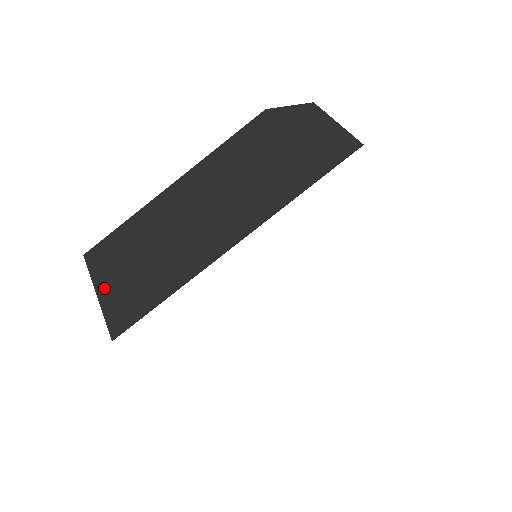
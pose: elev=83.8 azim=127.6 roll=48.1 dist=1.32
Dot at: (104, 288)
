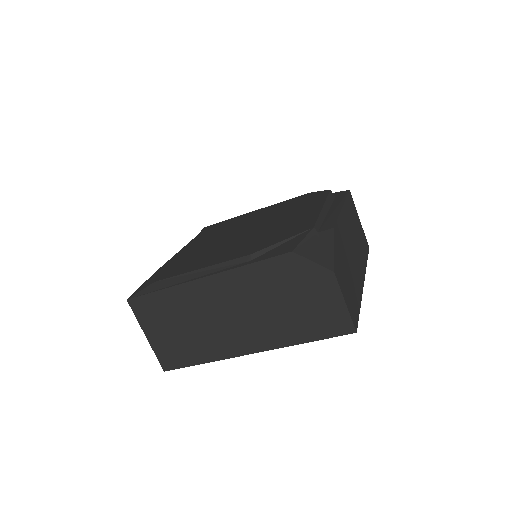
Dot at: (151, 335)
